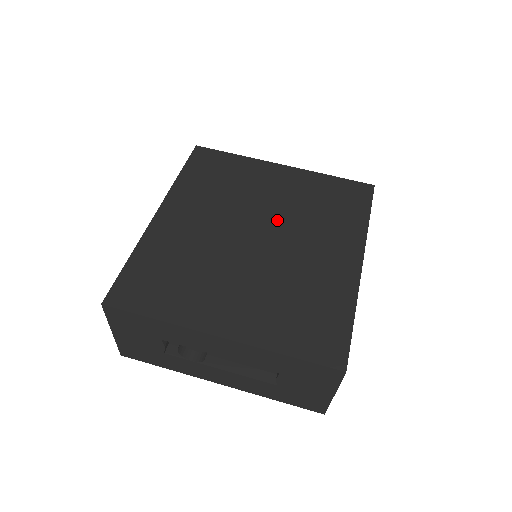
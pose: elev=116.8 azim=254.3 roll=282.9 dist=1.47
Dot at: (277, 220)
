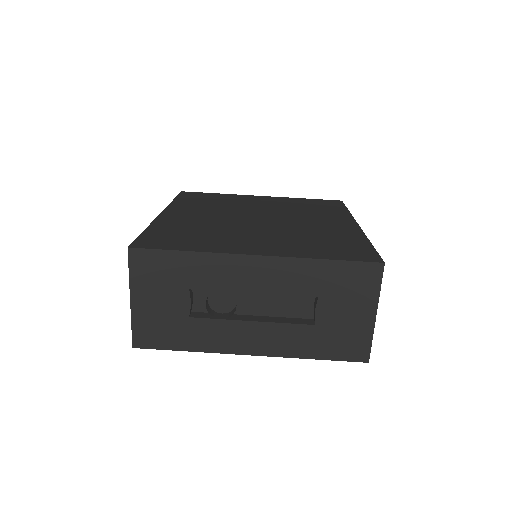
Dot at: (272, 213)
